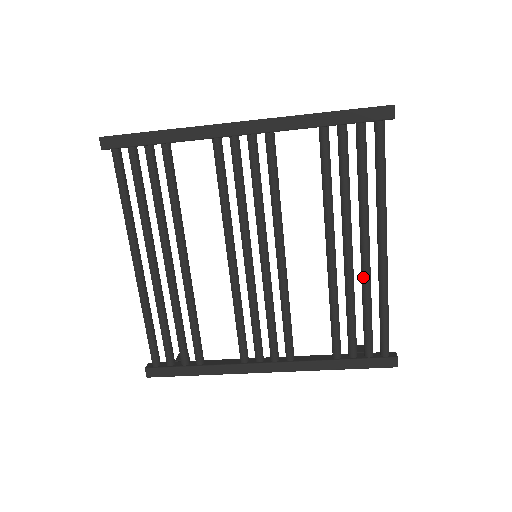
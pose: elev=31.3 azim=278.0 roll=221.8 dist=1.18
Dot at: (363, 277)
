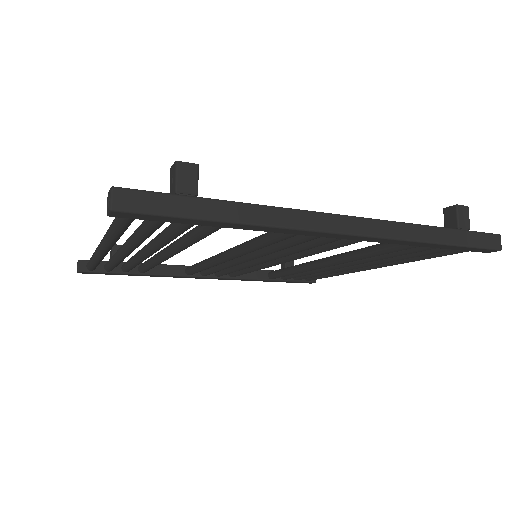
Dot at: (337, 271)
